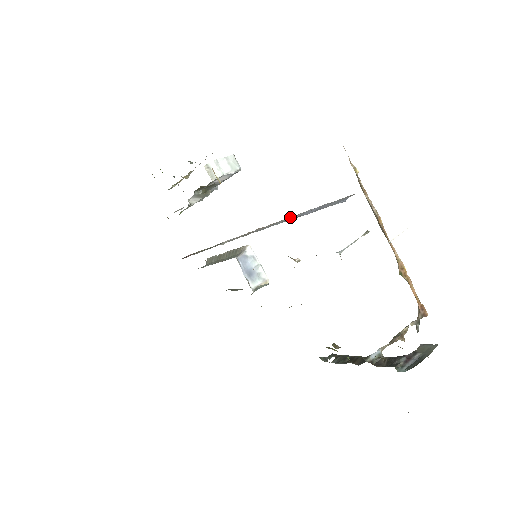
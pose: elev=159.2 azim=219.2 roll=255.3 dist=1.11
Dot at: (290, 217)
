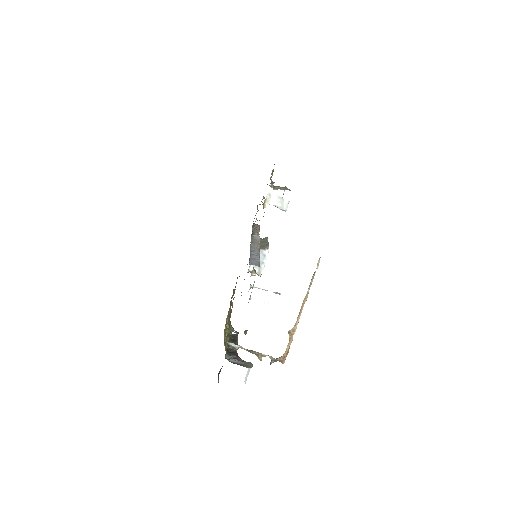
Dot at: (257, 252)
